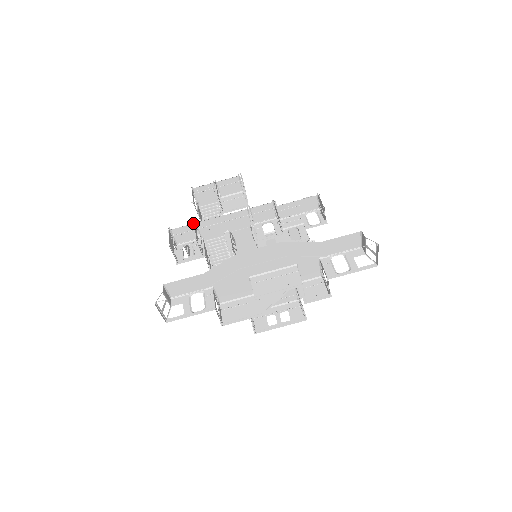
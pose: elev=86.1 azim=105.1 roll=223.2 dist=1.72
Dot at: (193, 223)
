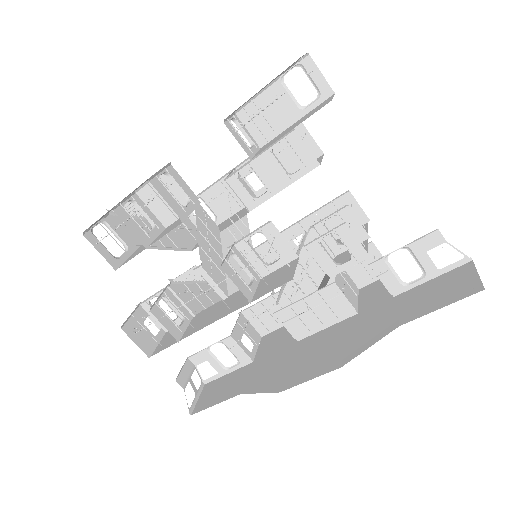
Dot at: occluded
